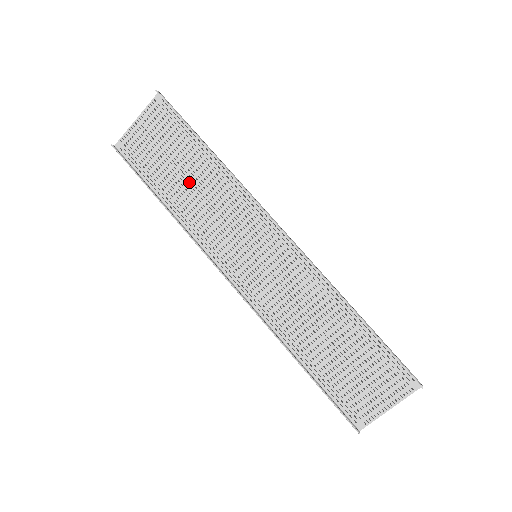
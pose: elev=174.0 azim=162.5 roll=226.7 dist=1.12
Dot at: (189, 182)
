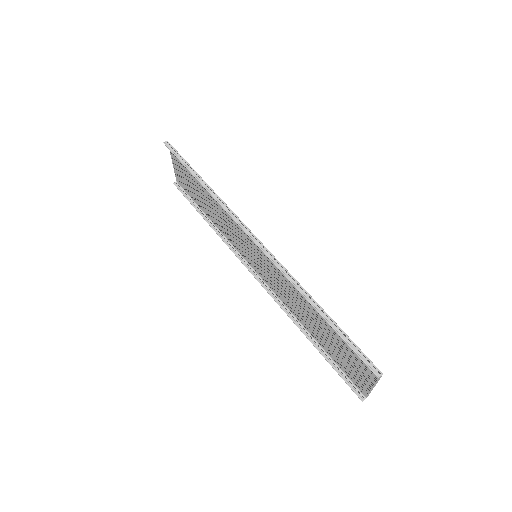
Dot at: (208, 203)
